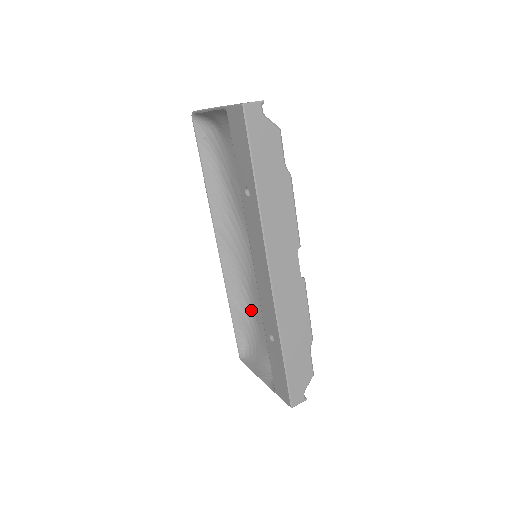
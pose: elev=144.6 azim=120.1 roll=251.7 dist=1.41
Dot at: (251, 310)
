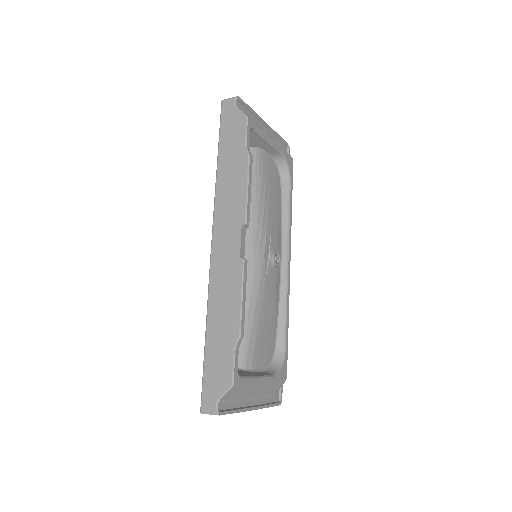
Dot at: occluded
